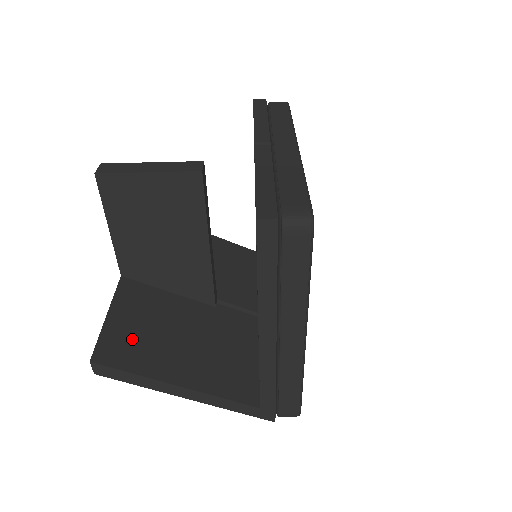
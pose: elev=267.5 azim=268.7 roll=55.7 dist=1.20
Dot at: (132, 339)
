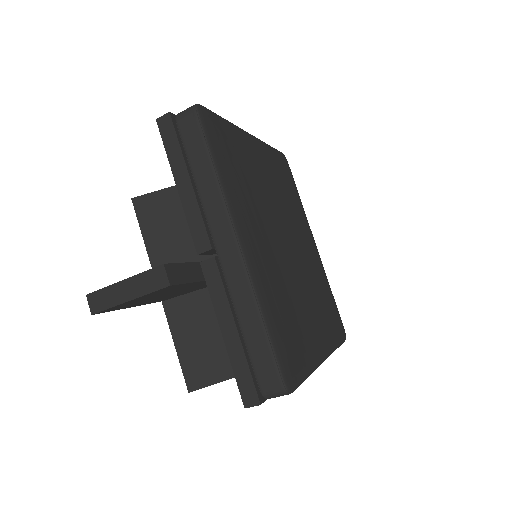
Dot at: (203, 356)
